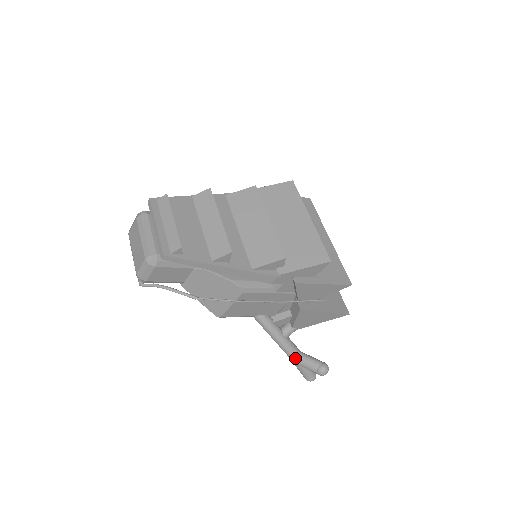
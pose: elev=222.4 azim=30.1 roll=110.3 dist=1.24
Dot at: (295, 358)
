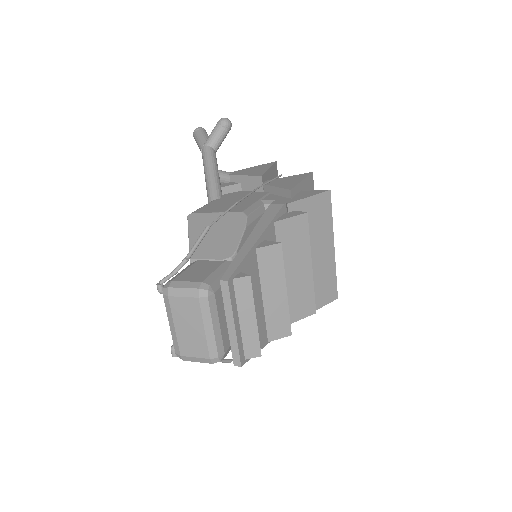
Dot at: occluded
